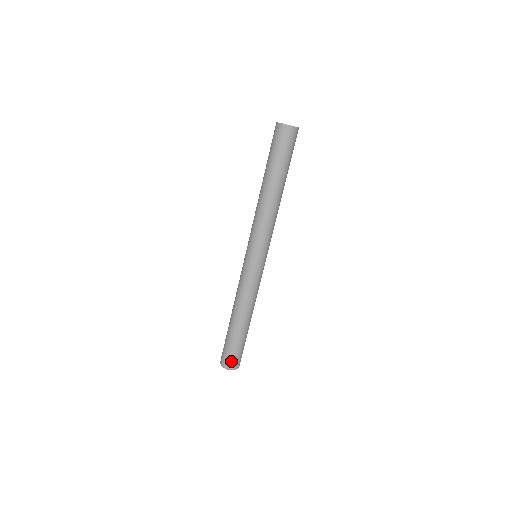
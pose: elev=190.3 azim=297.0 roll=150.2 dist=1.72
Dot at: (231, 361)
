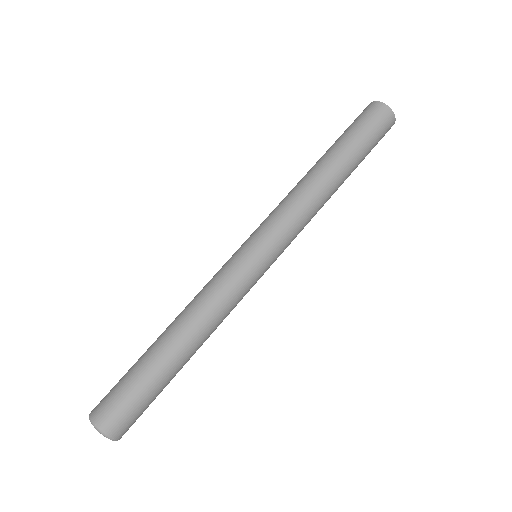
Dot at: (114, 414)
